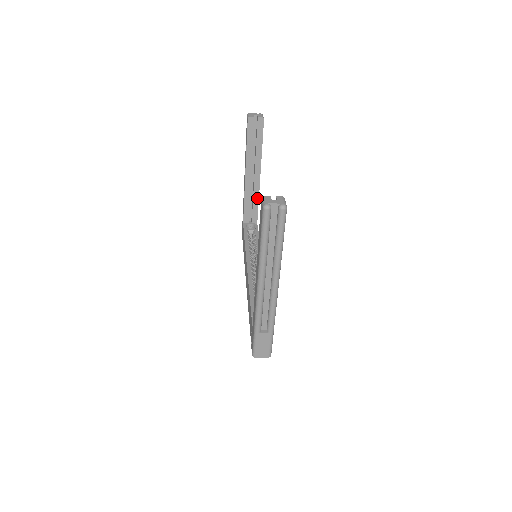
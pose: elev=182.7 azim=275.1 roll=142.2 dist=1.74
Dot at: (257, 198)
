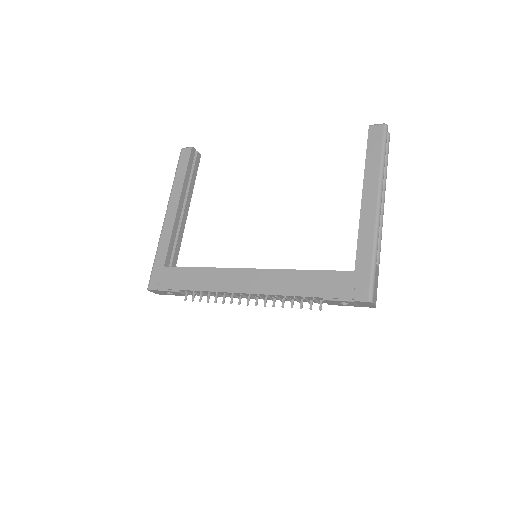
Dot at: (181, 238)
